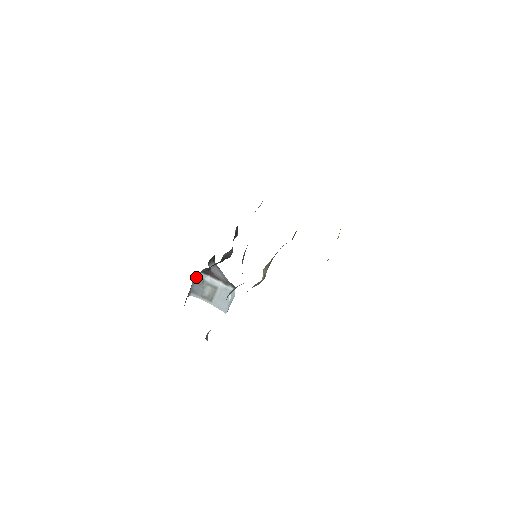
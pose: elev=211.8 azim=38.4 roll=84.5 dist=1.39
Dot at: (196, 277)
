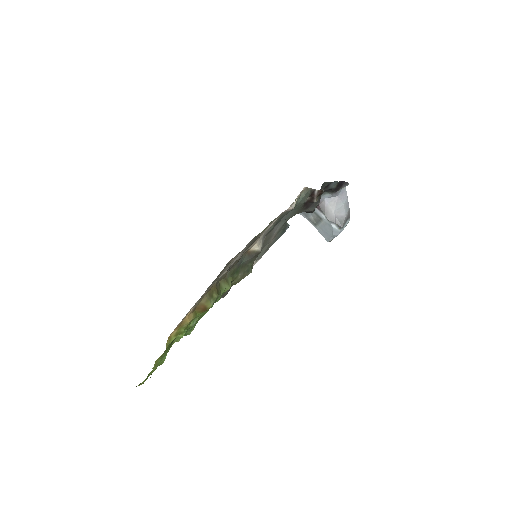
Dot at: occluded
